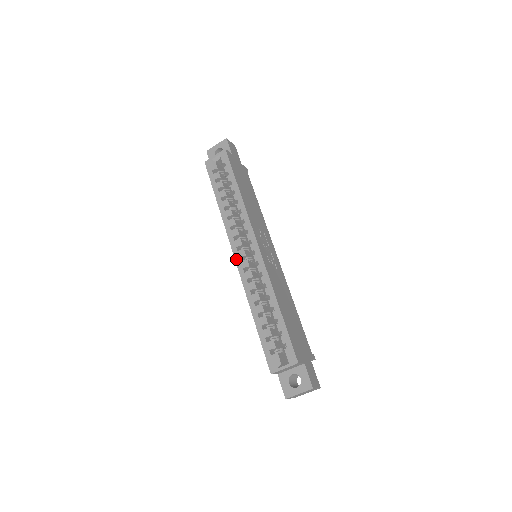
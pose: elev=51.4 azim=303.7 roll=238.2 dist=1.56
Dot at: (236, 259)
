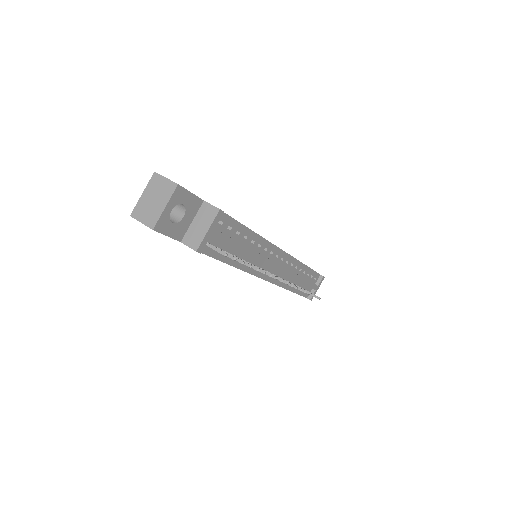
Dot at: occluded
